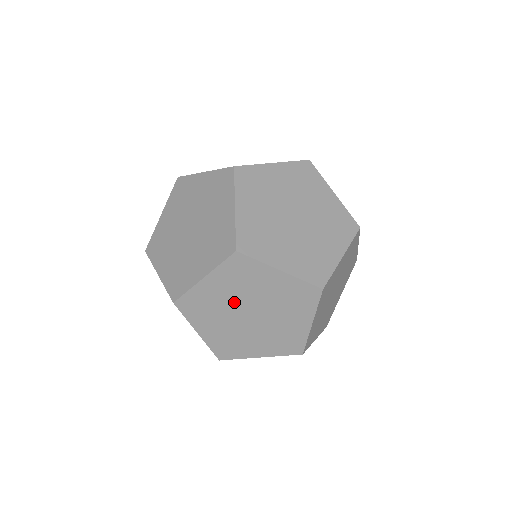
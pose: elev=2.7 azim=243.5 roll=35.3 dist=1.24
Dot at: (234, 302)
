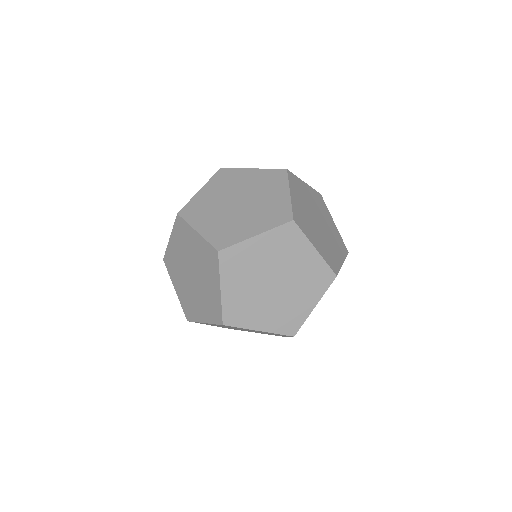
Dot at: (230, 327)
